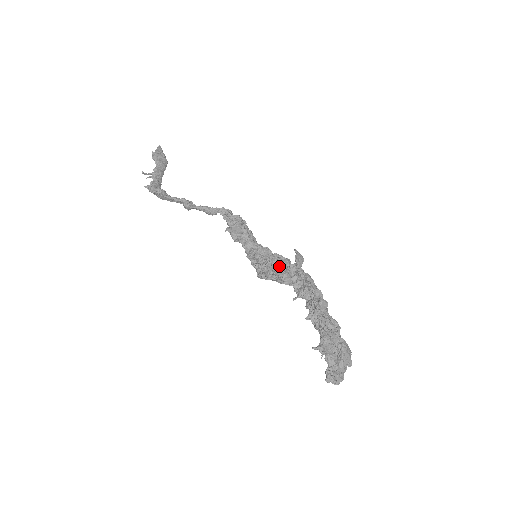
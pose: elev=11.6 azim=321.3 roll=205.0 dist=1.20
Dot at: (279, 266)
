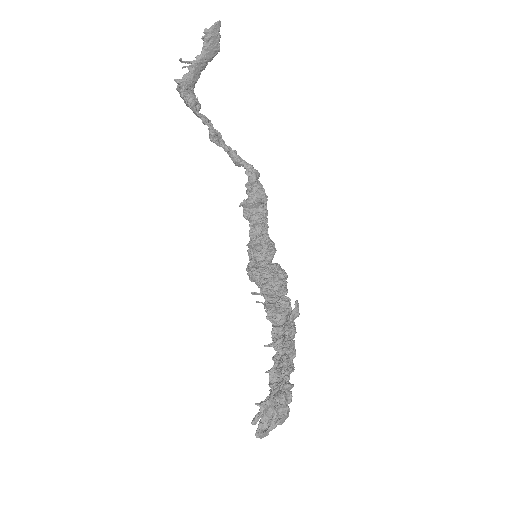
Dot at: (273, 284)
